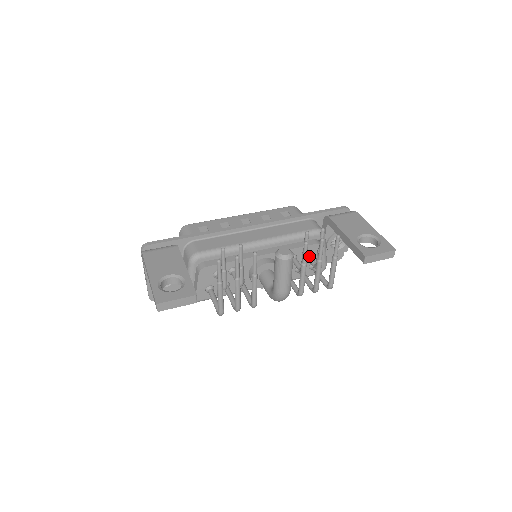
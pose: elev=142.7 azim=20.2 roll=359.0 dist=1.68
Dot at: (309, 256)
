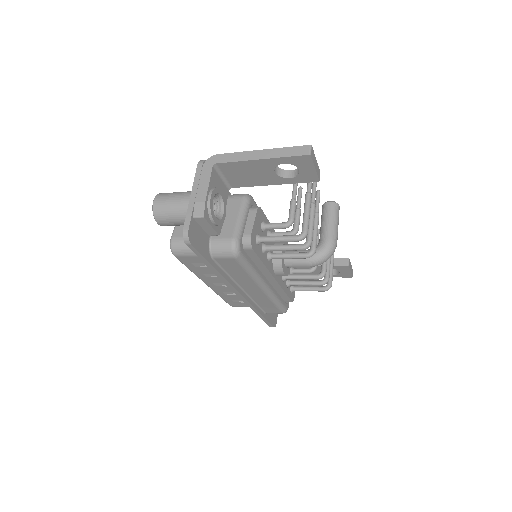
Dot at: (297, 268)
